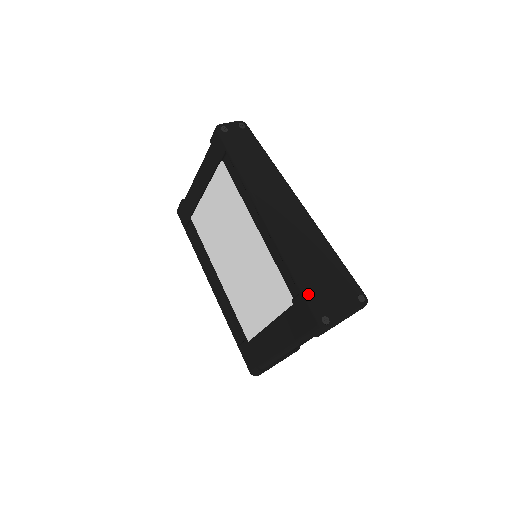
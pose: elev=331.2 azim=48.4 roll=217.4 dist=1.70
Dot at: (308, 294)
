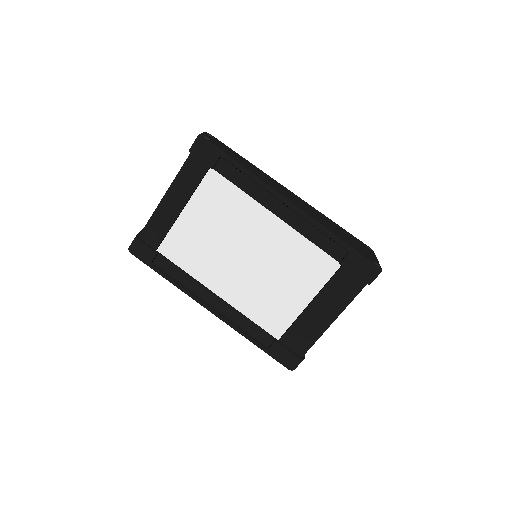
Dot at: (356, 250)
